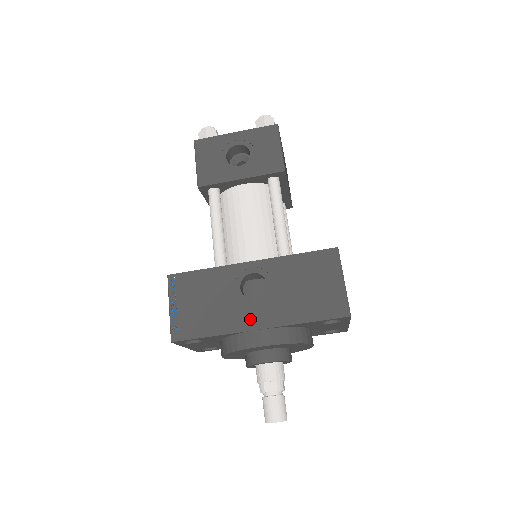
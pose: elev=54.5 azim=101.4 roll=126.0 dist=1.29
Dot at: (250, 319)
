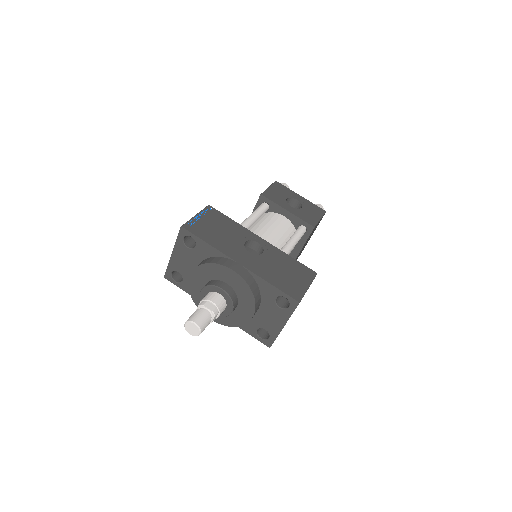
Dot at: (239, 256)
